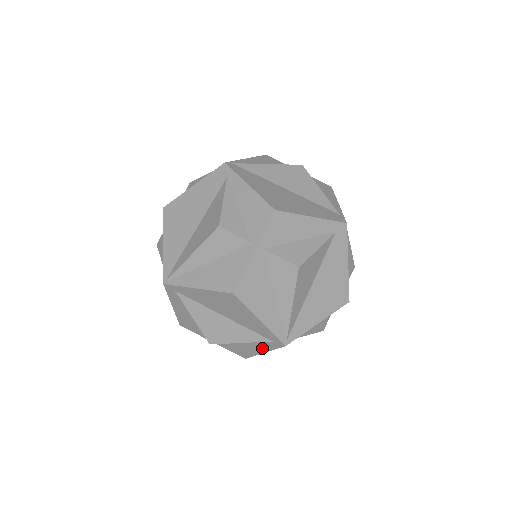
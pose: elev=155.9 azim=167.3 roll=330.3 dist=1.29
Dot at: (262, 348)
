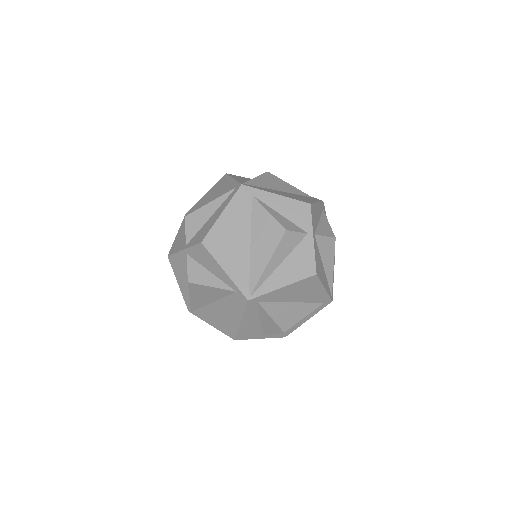
Dot at: (309, 316)
